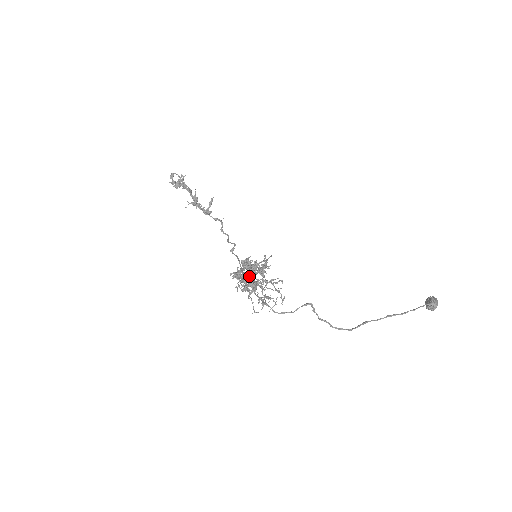
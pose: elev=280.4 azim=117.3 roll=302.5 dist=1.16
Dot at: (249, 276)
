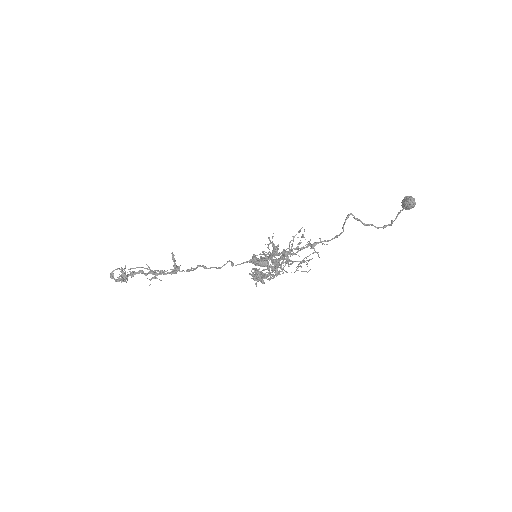
Dot at: (271, 259)
